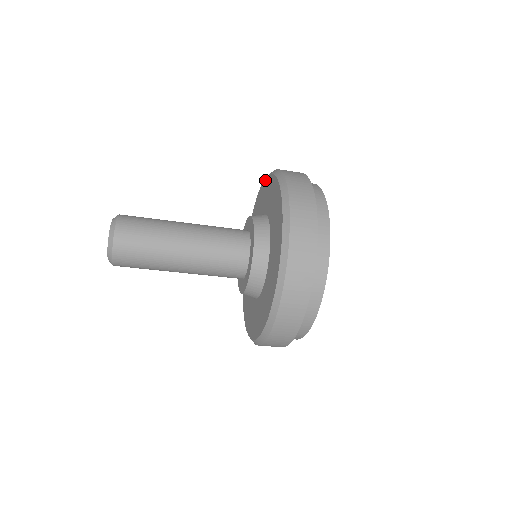
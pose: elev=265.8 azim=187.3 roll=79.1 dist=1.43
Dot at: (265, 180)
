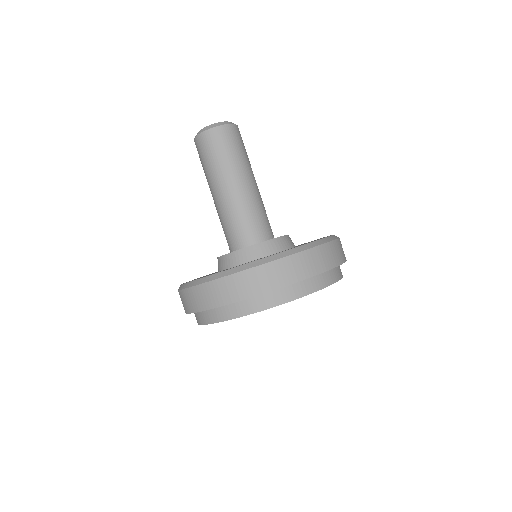
Dot at: occluded
